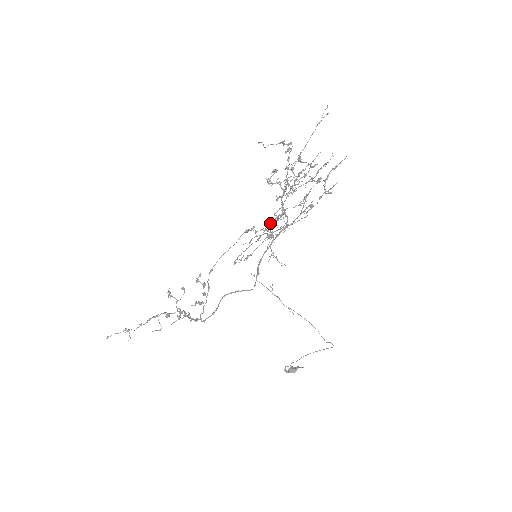
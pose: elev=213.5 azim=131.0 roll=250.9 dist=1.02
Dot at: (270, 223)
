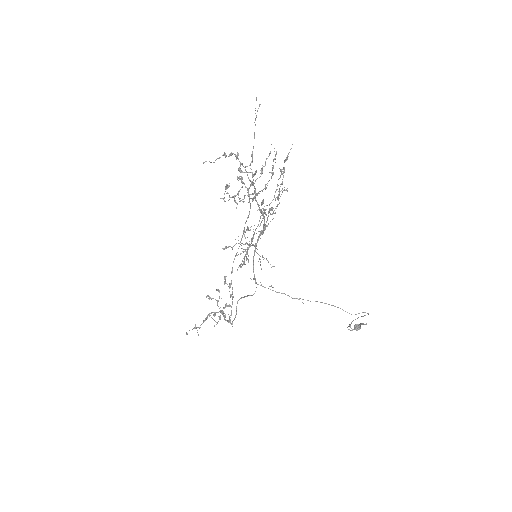
Dot at: occluded
